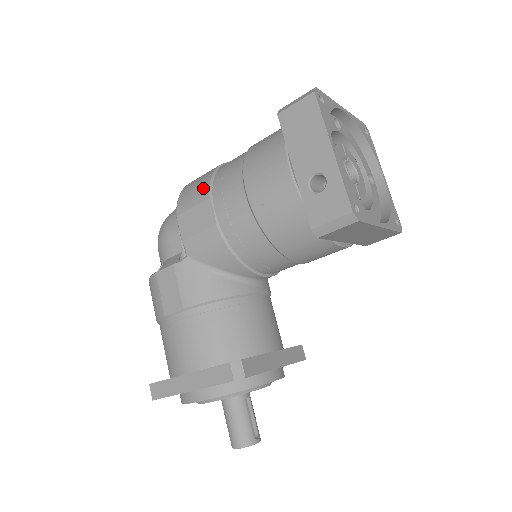
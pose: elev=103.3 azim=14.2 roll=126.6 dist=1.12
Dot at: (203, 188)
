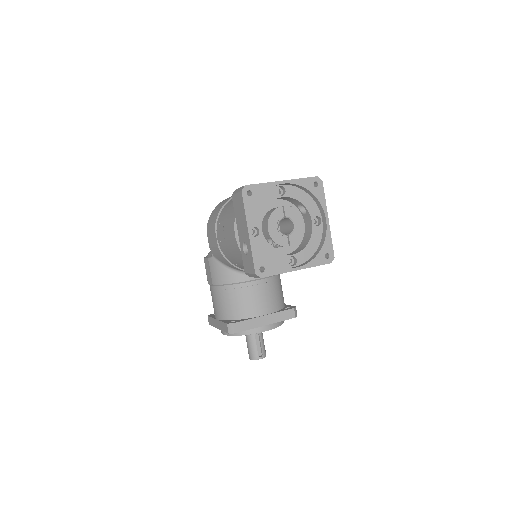
Dot at: (214, 220)
